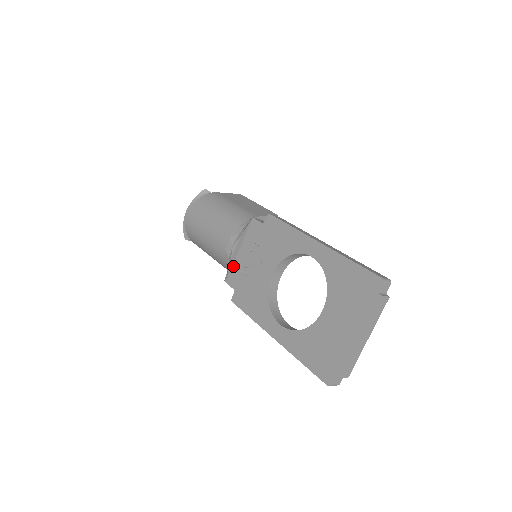
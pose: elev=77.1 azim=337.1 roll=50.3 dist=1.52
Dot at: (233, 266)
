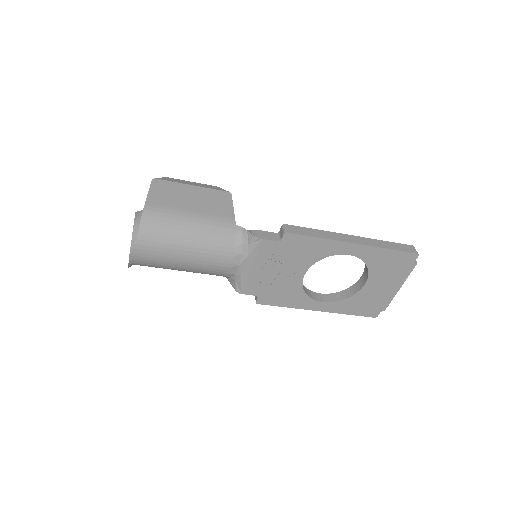
Dot at: (248, 281)
